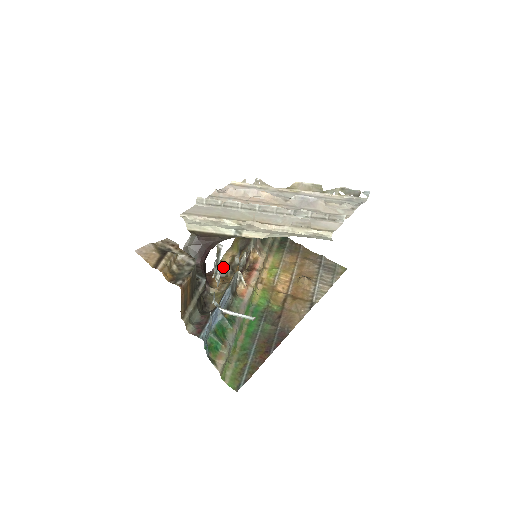
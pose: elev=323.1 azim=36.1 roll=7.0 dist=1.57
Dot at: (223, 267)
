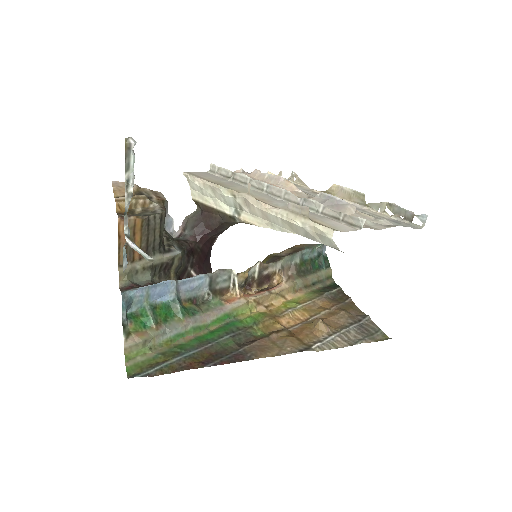
Dot at: (238, 278)
